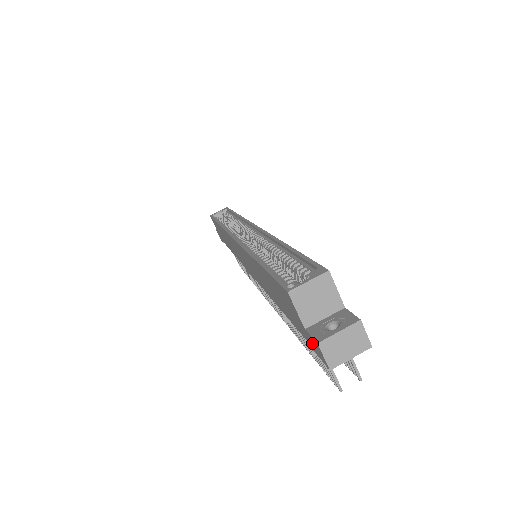
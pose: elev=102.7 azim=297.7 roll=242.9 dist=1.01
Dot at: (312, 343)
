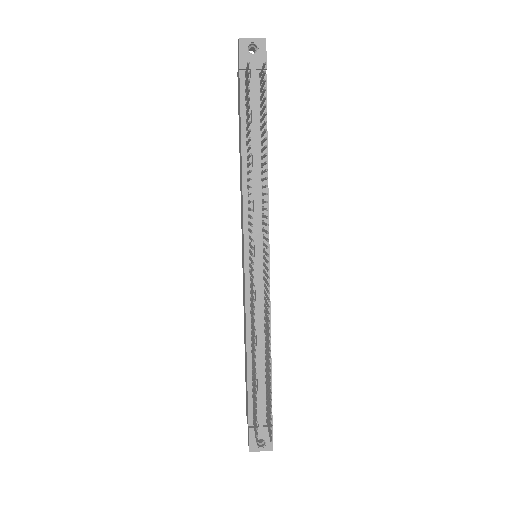
Dot at: occluded
